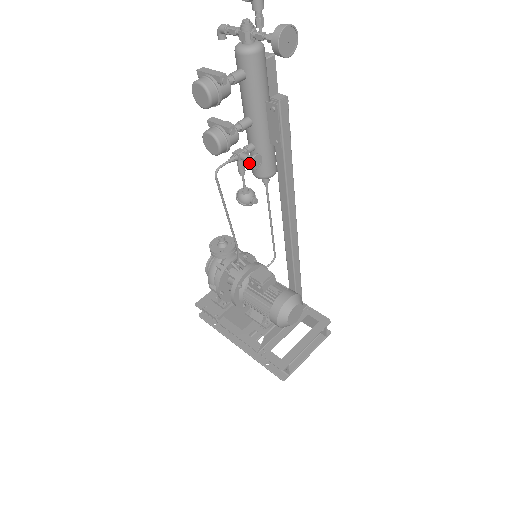
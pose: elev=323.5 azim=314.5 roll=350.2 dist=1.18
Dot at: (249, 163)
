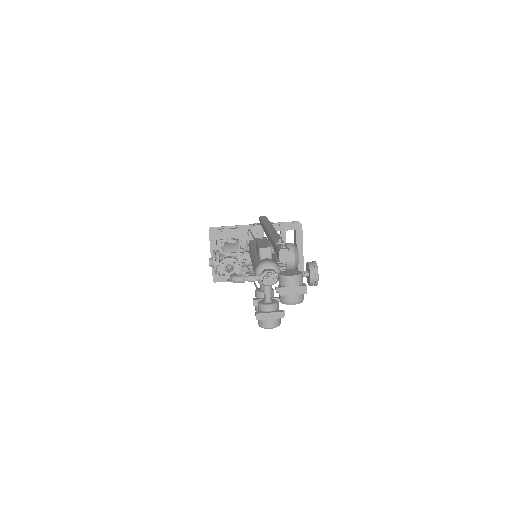
Dot at: occluded
